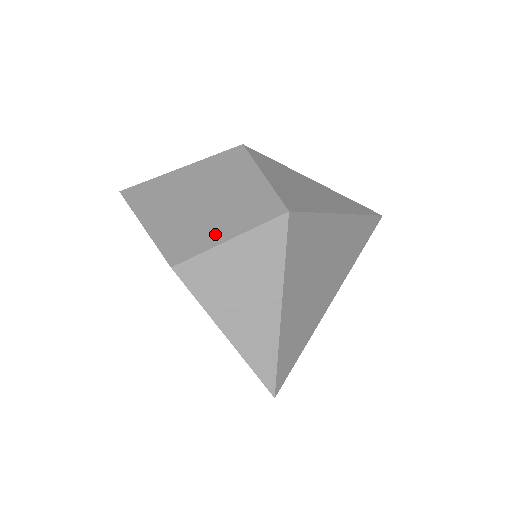
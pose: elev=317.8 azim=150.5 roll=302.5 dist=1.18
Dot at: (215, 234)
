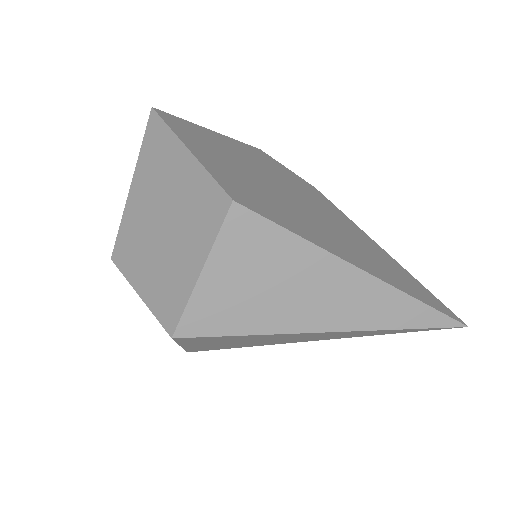
Dot at: (139, 275)
